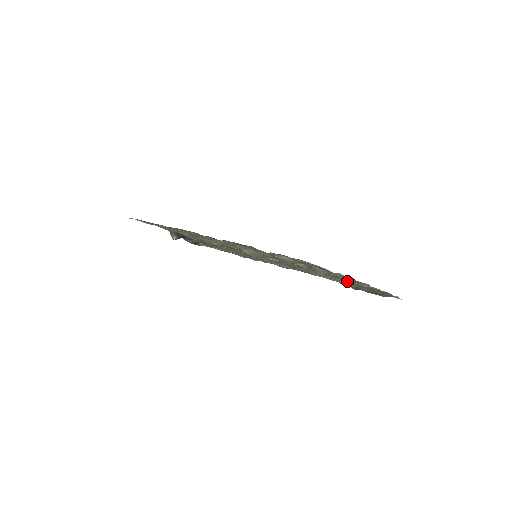
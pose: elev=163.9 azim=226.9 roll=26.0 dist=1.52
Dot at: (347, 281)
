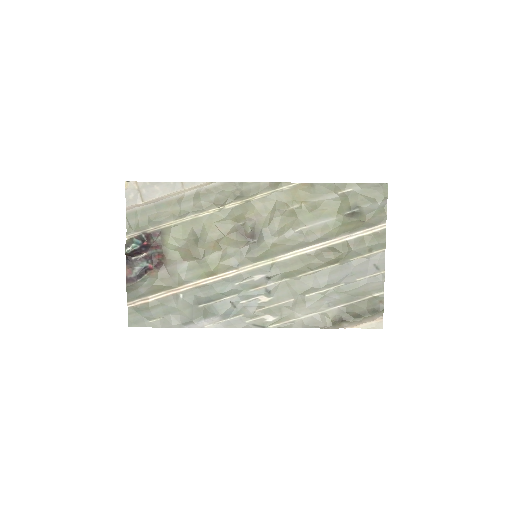
Dot at: (346, 286)
